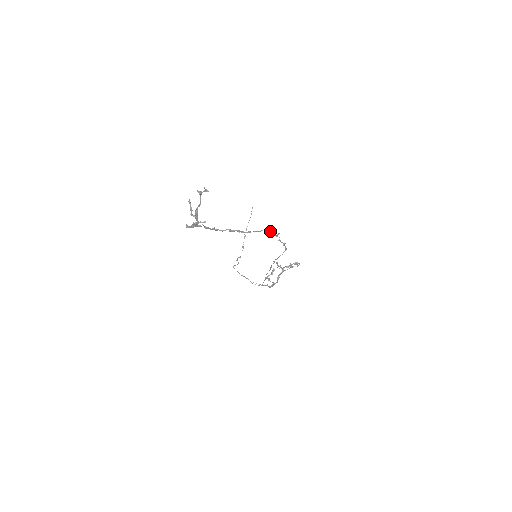
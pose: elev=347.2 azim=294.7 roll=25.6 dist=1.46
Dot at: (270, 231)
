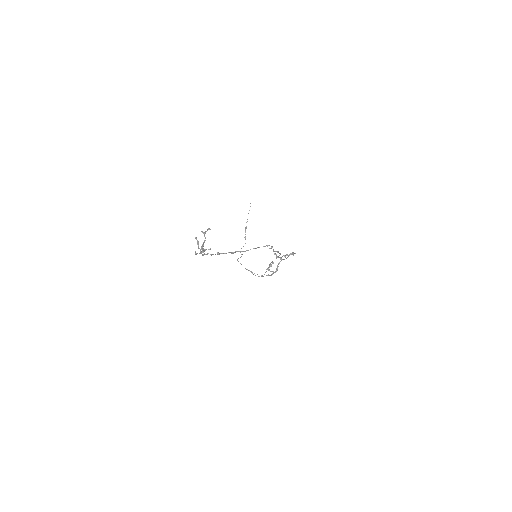
Dot at: (265, 246)
